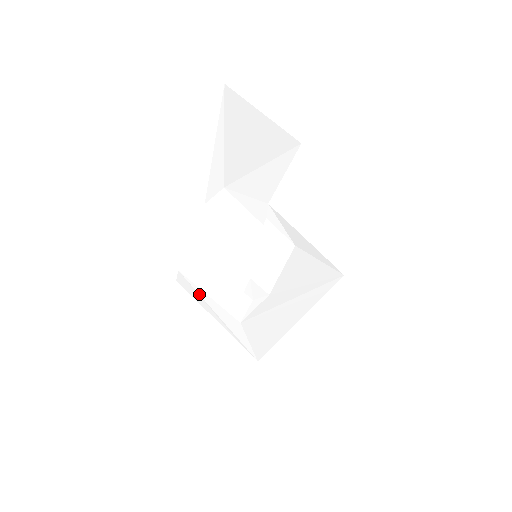
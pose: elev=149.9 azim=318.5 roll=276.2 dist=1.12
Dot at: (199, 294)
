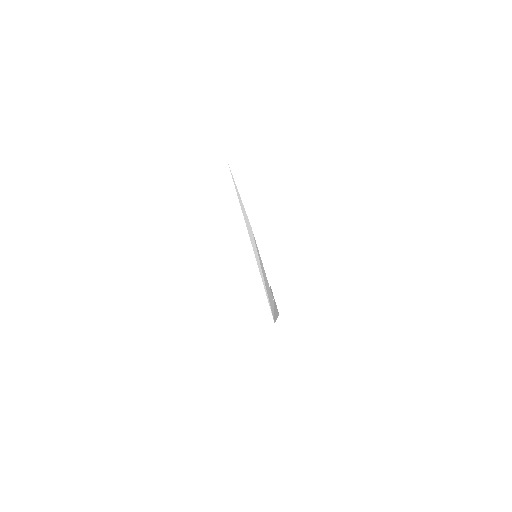
Dot at: occluded
